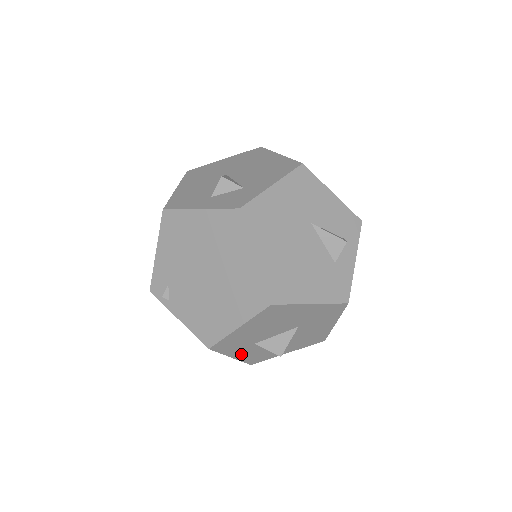
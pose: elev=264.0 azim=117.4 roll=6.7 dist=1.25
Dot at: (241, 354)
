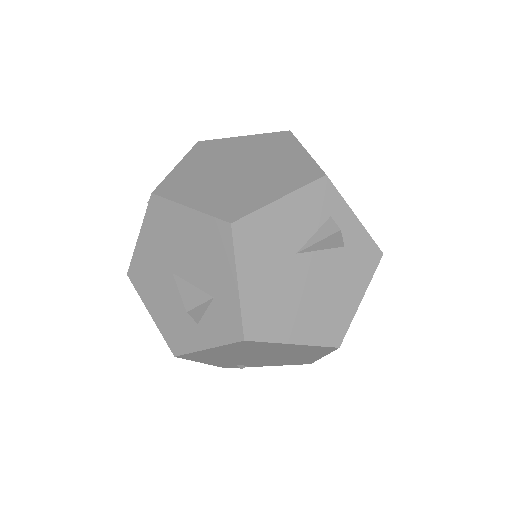
Dot at: occluded
